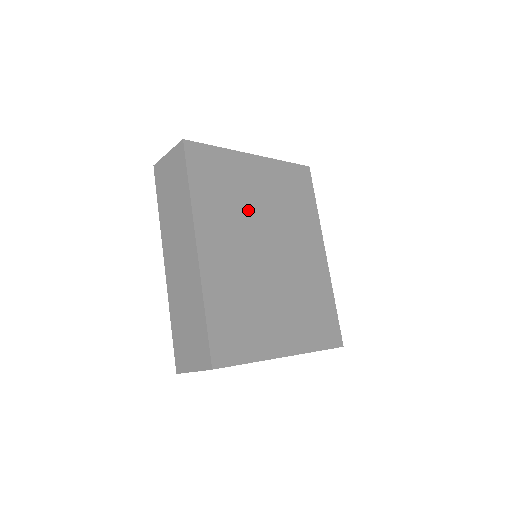
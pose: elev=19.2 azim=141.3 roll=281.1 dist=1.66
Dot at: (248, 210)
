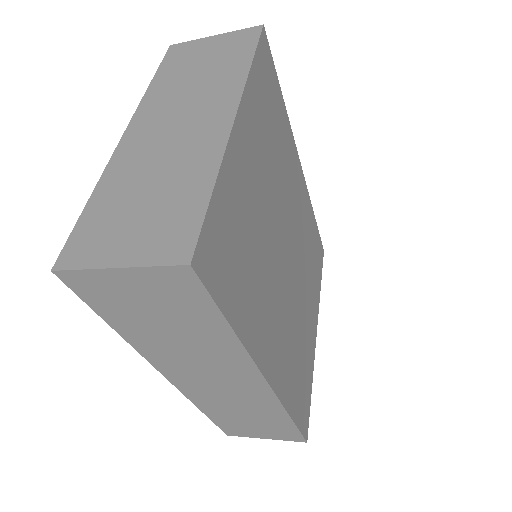
Dot at: (266, 236)
